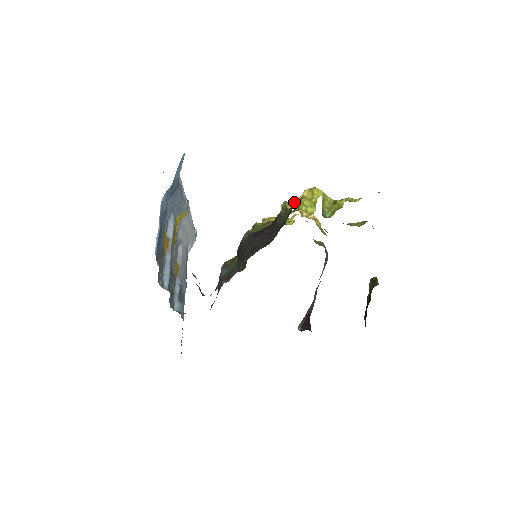
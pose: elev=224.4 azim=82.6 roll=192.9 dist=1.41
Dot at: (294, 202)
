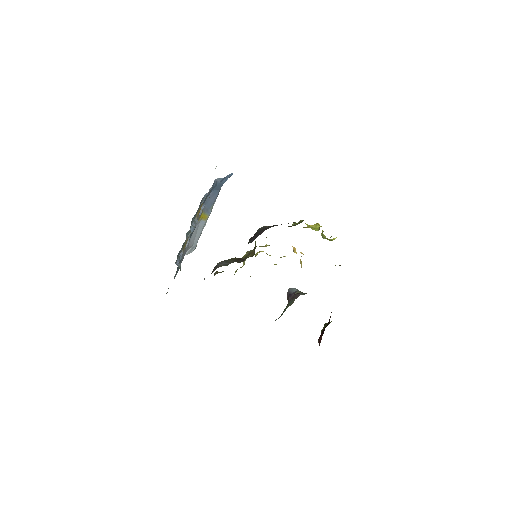
Dot at: occluded
